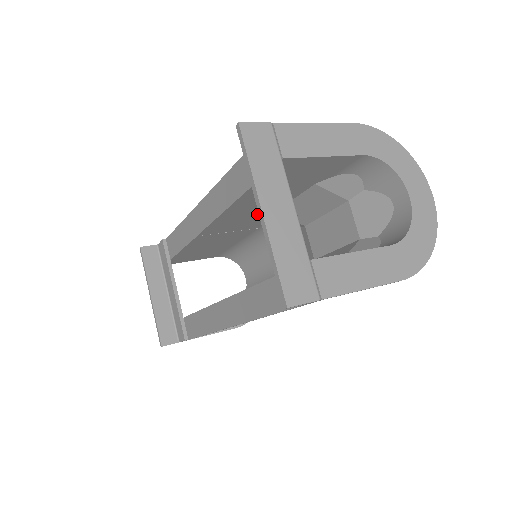
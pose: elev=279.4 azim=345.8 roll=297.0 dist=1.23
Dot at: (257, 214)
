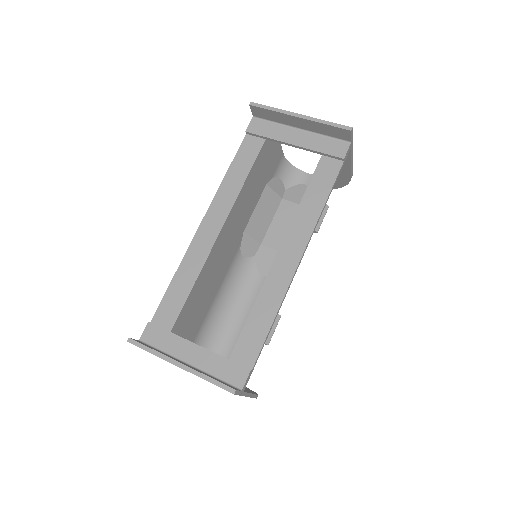
Dot at: (239, 225)
